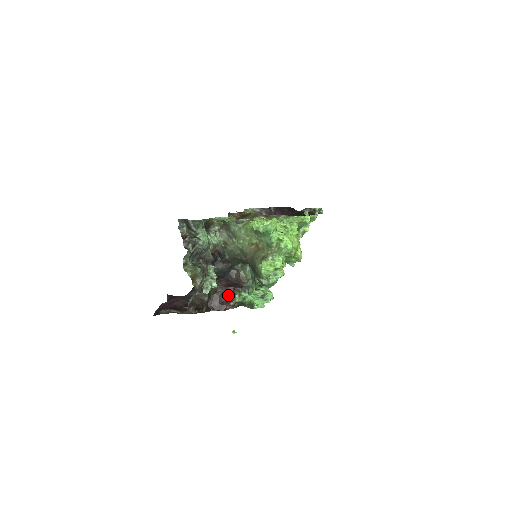
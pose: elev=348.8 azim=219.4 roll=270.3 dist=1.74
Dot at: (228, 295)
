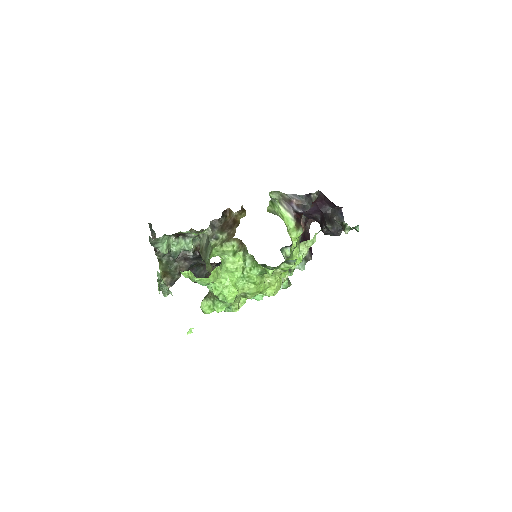
Dot at: occluded
